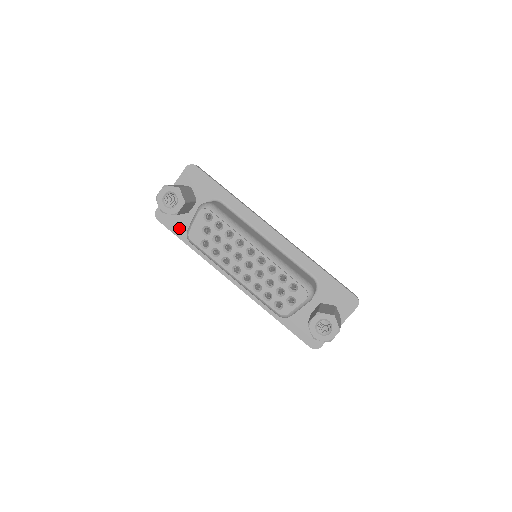
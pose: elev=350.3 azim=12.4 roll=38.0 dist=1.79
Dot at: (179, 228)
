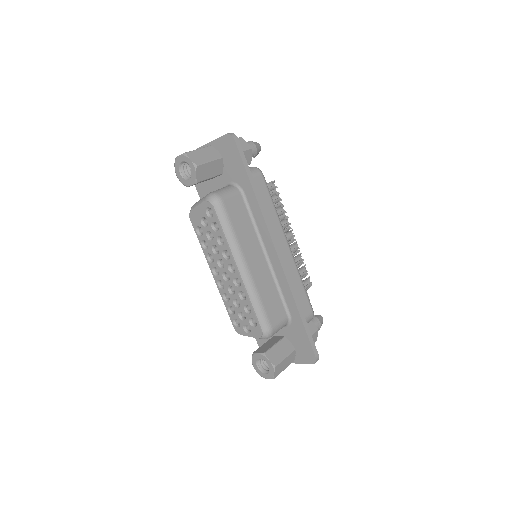
Dot at: (201, 185)
